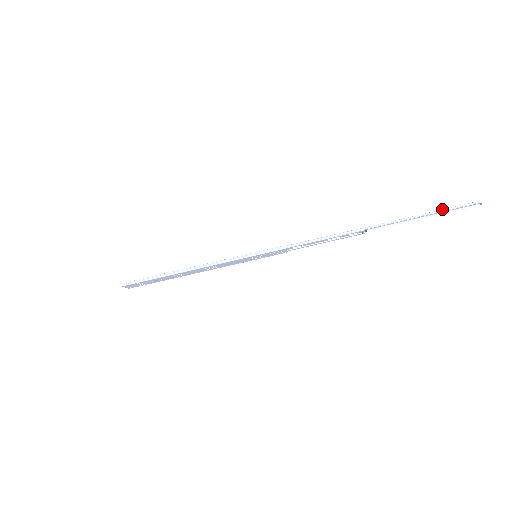
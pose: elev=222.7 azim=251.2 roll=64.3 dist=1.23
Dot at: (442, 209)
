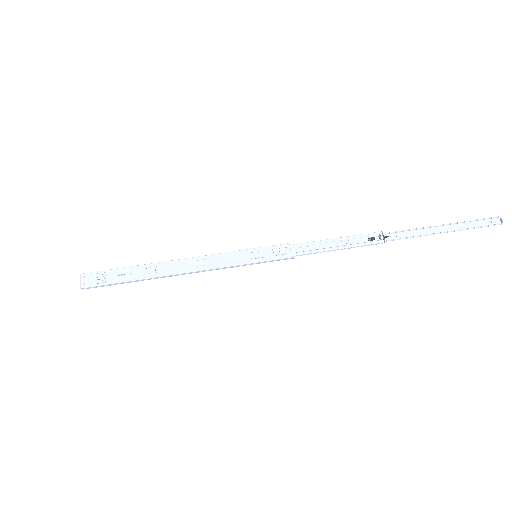
Dot at: (461, 223)
